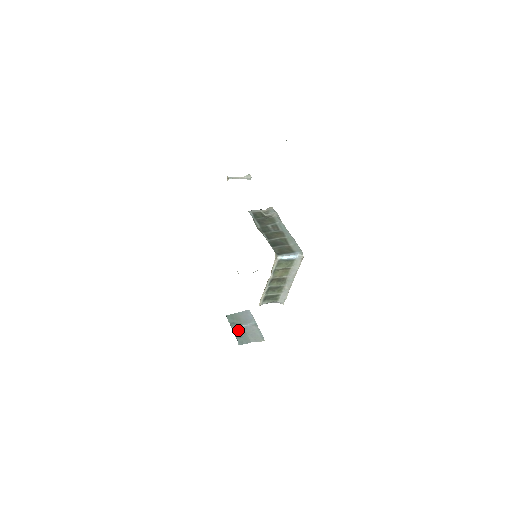
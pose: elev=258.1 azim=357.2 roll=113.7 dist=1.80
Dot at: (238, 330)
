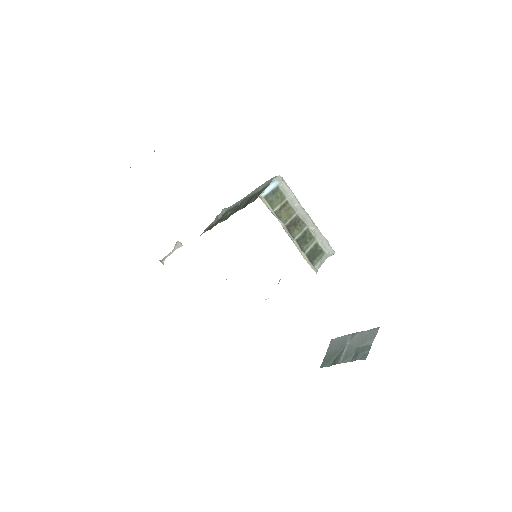
Dot at: (346, 356)
